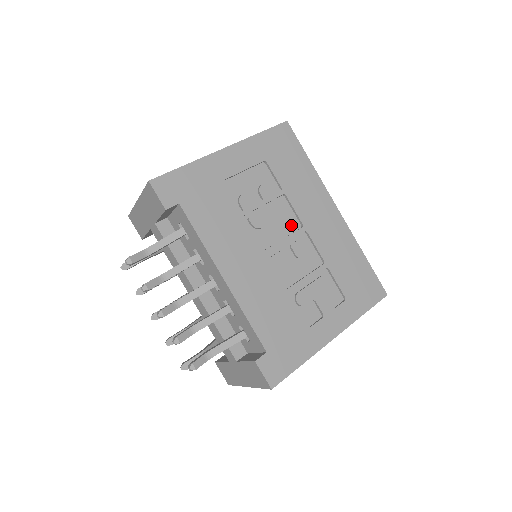
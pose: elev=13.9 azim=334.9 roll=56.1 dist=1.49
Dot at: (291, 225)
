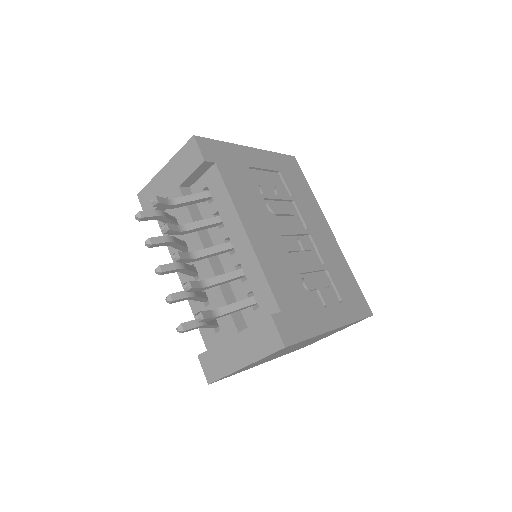
Dot at: (298, 225)
